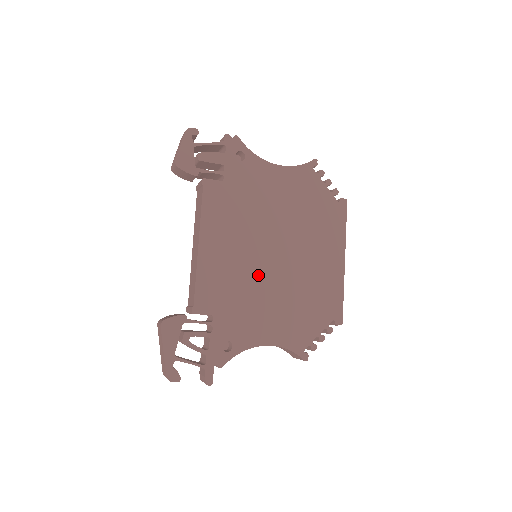
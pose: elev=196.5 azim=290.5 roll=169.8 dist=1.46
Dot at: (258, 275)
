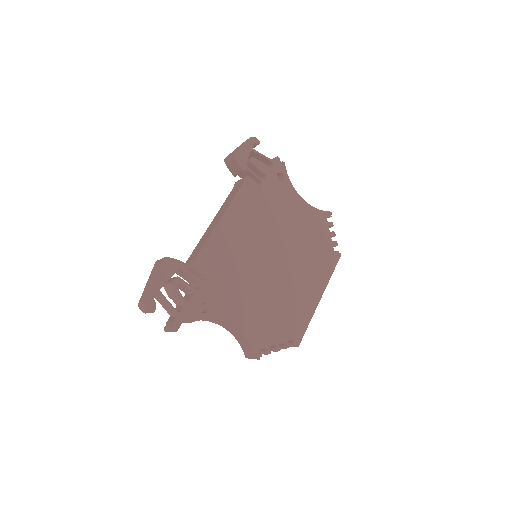
Dot at: (253, 268)
